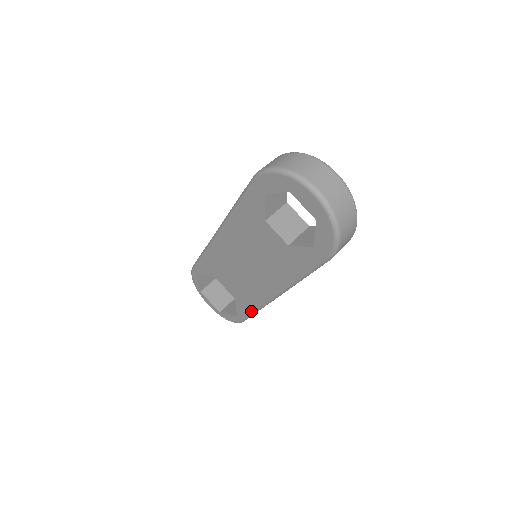
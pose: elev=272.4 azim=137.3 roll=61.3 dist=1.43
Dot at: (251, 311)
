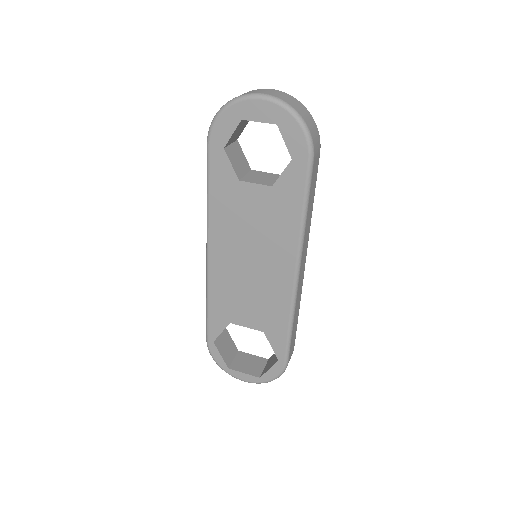
Dot at: (286, 330)
